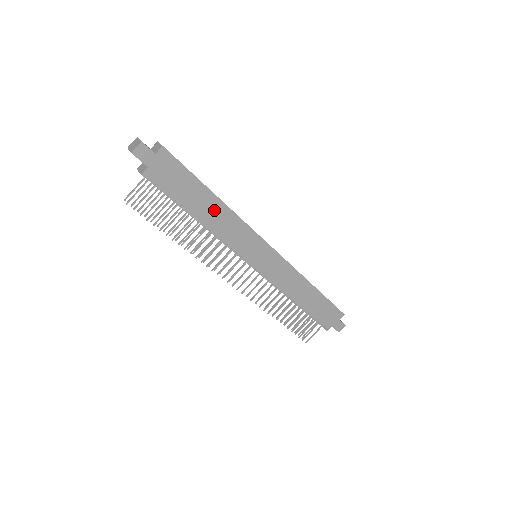
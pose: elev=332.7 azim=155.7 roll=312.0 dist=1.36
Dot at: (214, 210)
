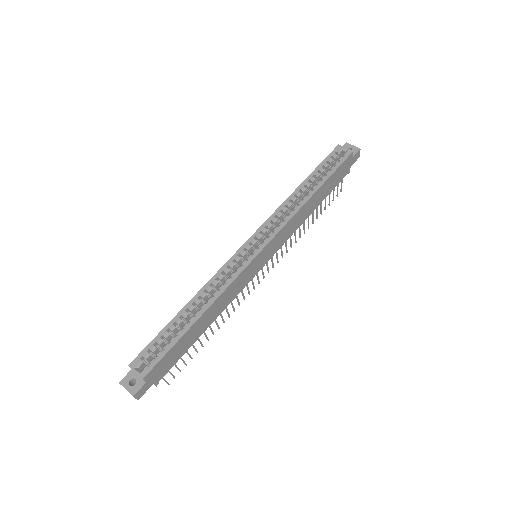
Dot at: (208, 317)
